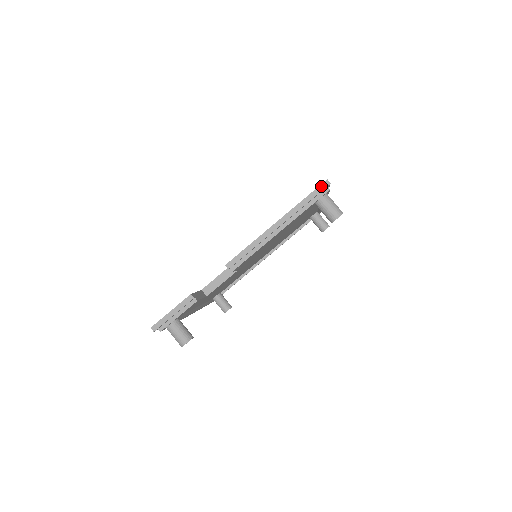
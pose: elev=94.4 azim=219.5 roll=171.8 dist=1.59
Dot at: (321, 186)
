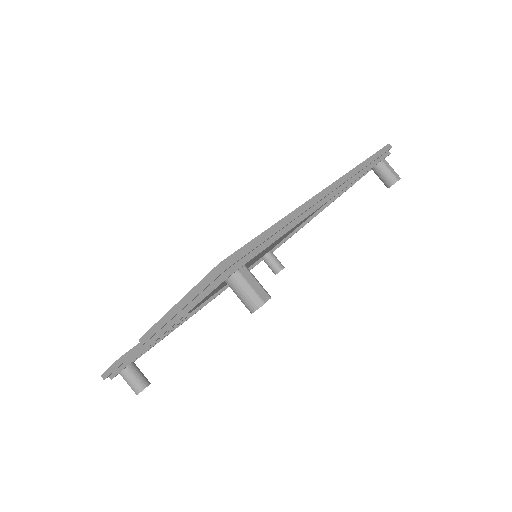
Dot at: (213, 271)
